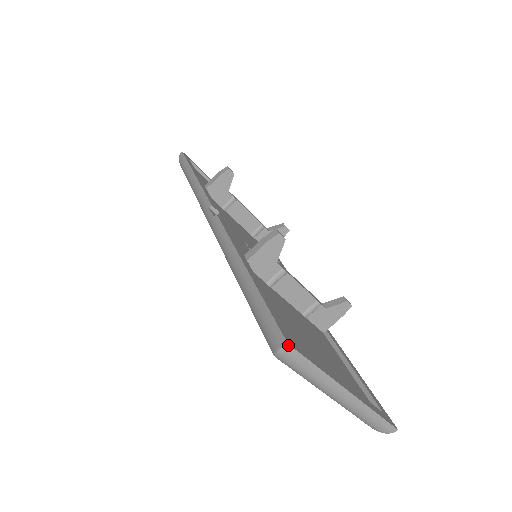
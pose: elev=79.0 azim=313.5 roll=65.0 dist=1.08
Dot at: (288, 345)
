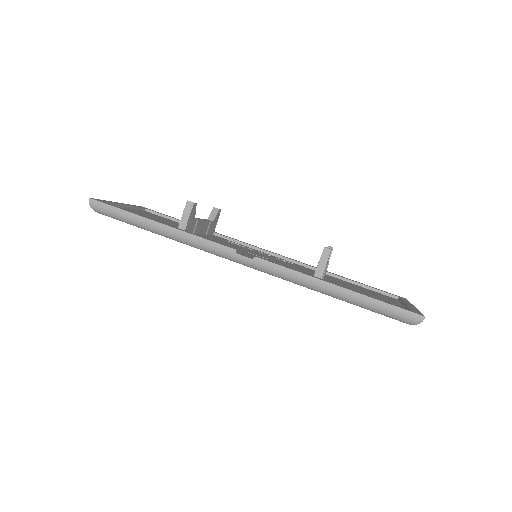
Dot at: occluded
